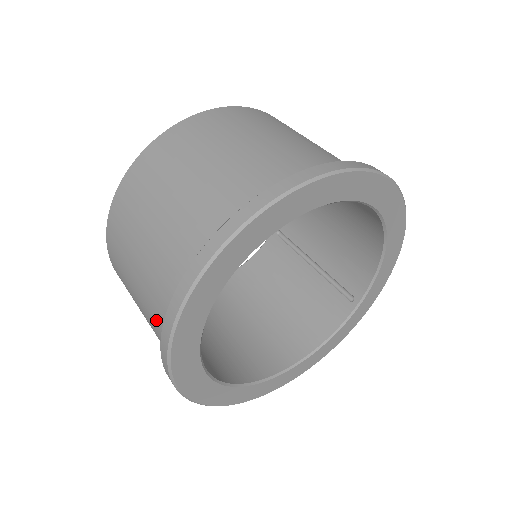
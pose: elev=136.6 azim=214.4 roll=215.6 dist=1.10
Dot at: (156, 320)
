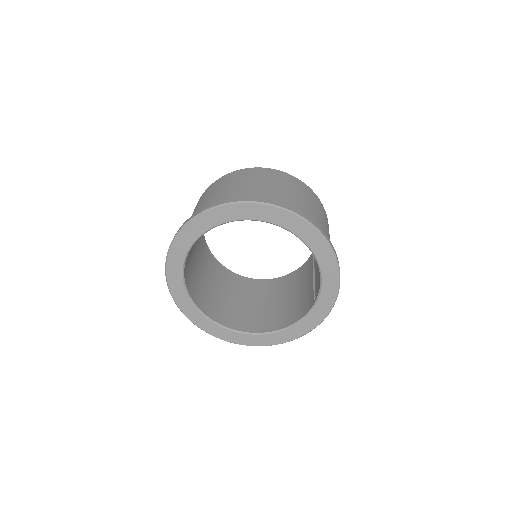
Dot at: occluded
